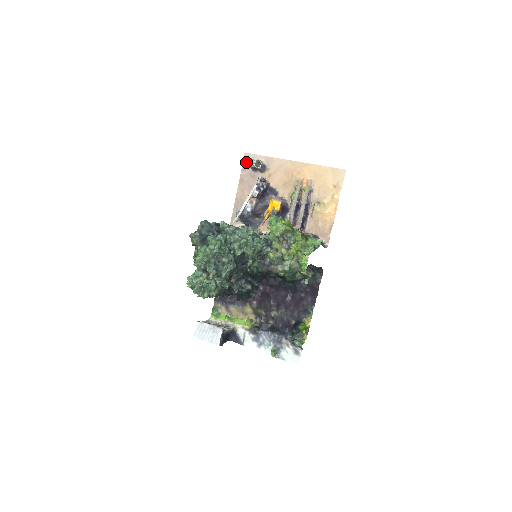
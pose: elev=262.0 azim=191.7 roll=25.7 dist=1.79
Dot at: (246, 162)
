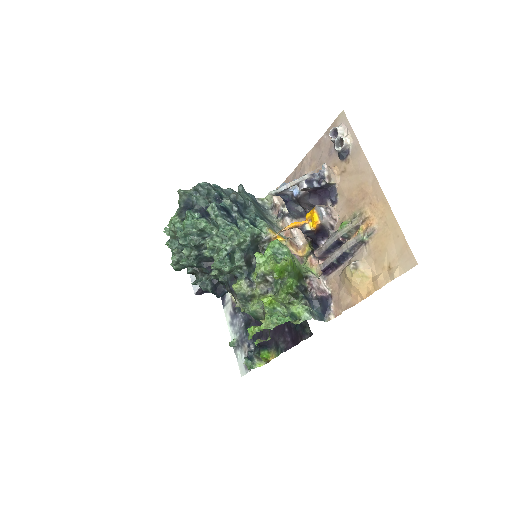
Dot at: (336, 125)
